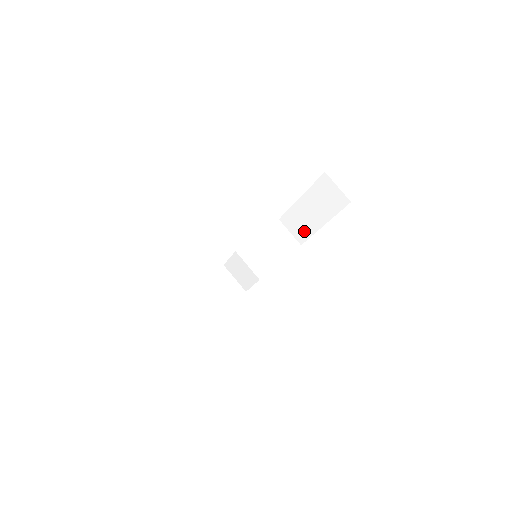
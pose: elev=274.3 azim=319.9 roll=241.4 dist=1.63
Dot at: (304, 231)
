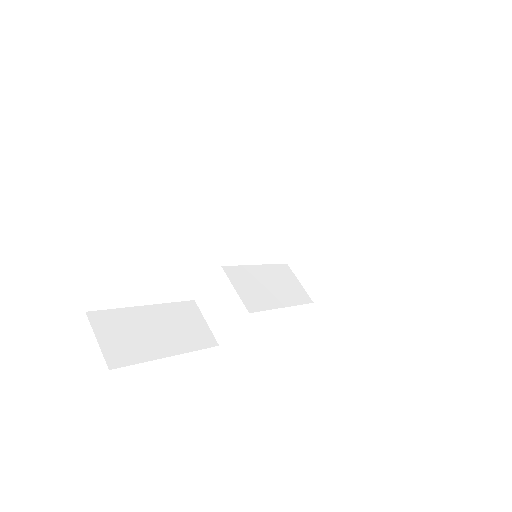
Dot at: (323, 278)
